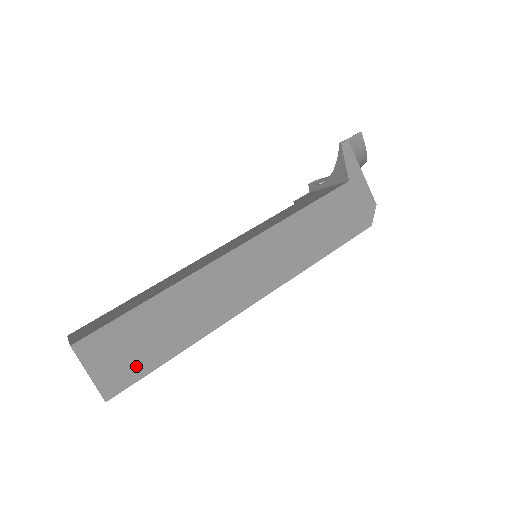
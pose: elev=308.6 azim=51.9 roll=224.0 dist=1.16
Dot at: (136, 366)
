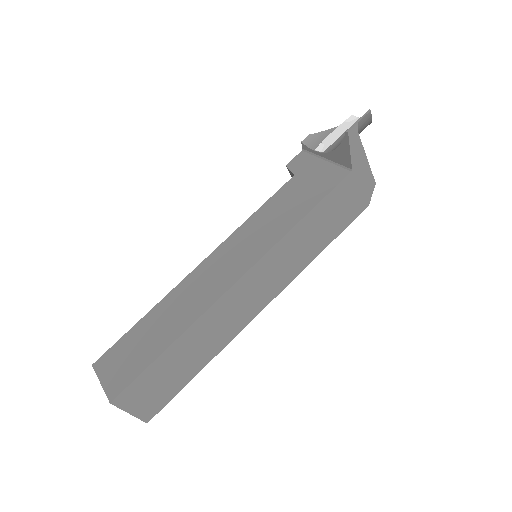
Dot at: (167, 393)
